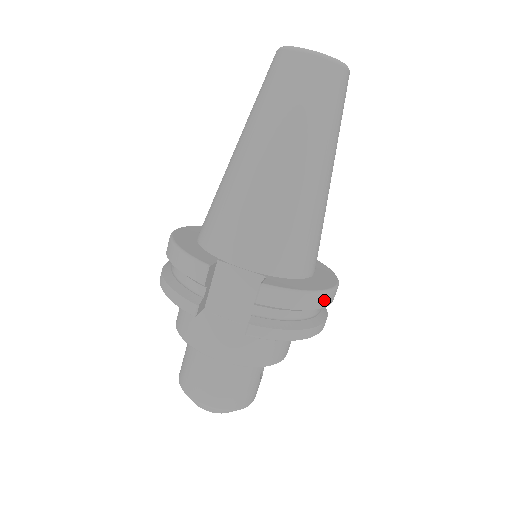
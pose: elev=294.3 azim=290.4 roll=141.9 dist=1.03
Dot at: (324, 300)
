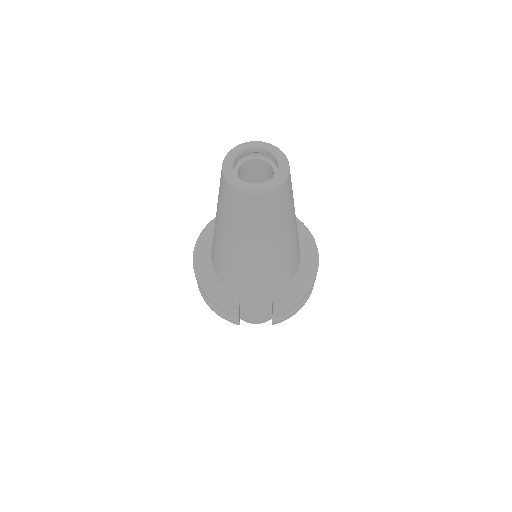
Dot at: (313, 284)
